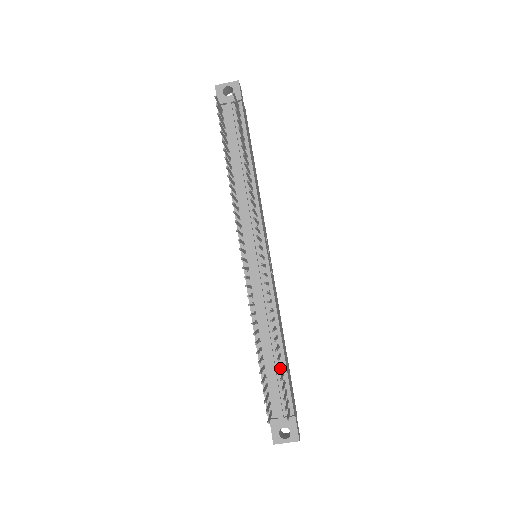
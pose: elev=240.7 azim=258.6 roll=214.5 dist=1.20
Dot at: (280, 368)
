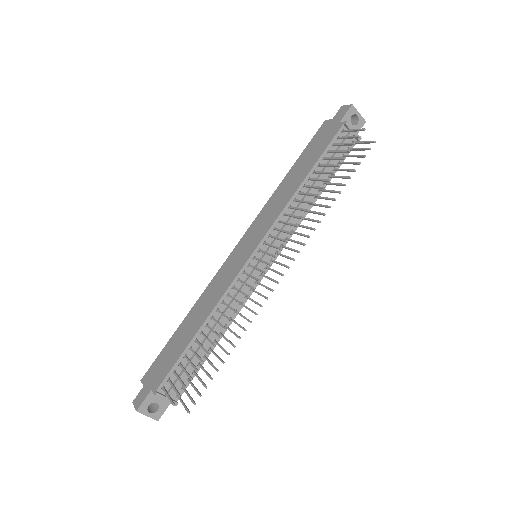
Dot at: occluded
